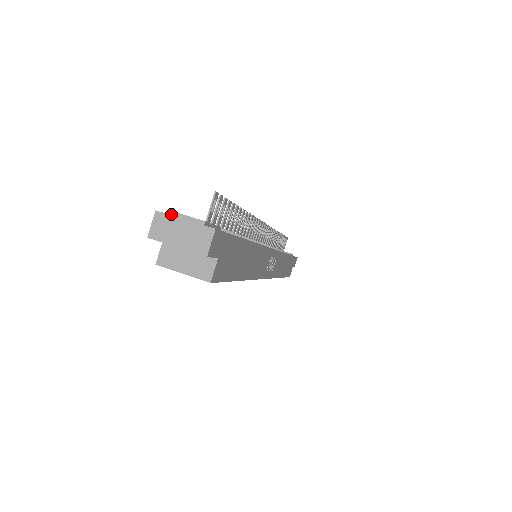
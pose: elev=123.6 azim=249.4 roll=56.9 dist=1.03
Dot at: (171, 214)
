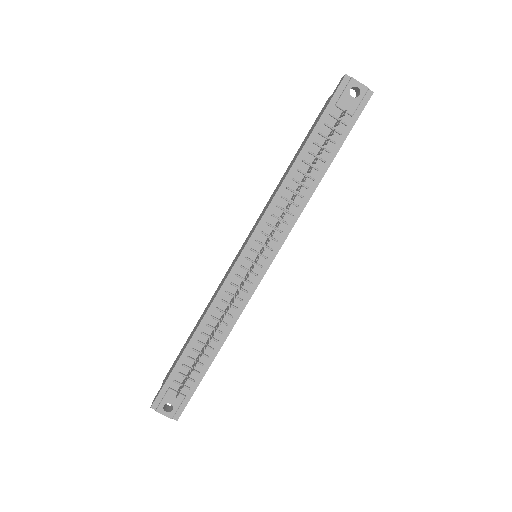
Dot at: (157, 411)
